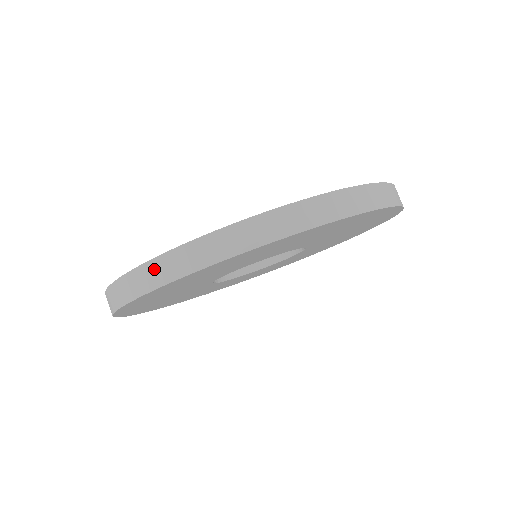
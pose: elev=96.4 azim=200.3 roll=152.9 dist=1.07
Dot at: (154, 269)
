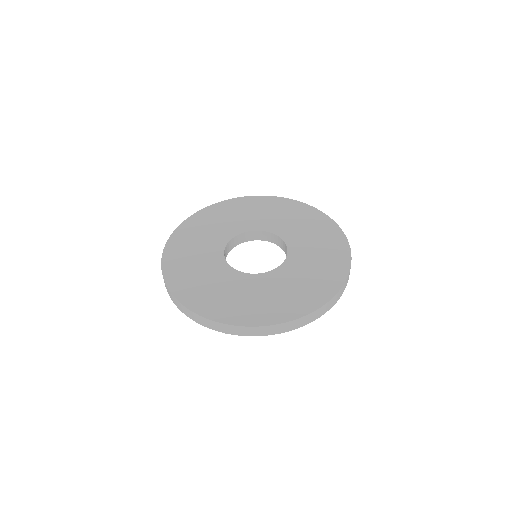
Dot at: (174, 300)
